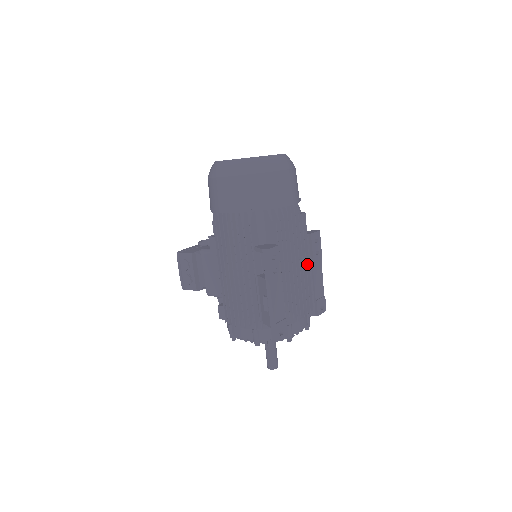
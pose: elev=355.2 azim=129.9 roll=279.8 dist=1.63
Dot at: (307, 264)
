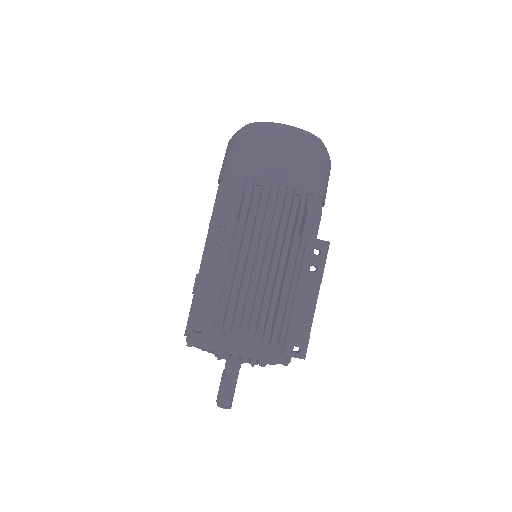
Dot at: (292, 277)
